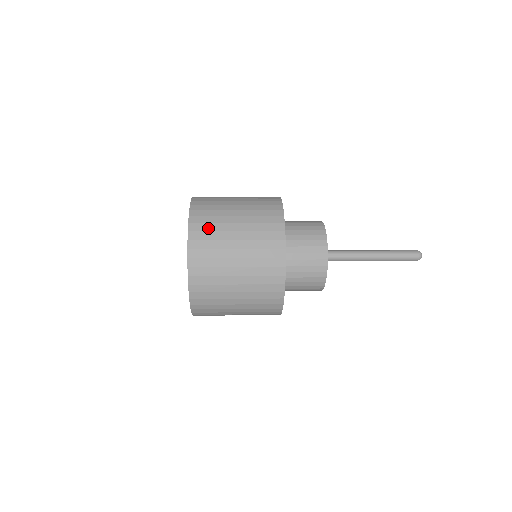
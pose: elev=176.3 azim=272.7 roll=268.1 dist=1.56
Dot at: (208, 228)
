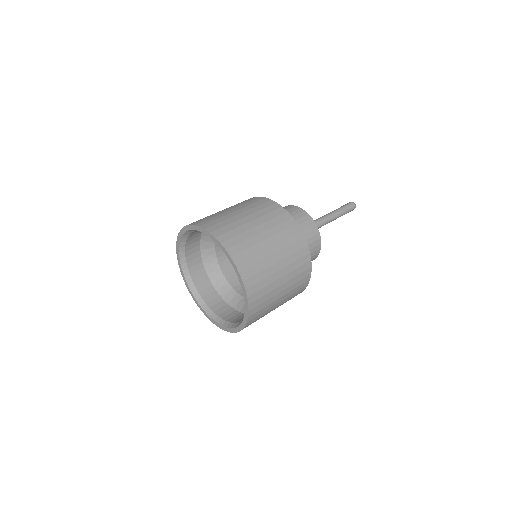
Dot at: (248, 254)
